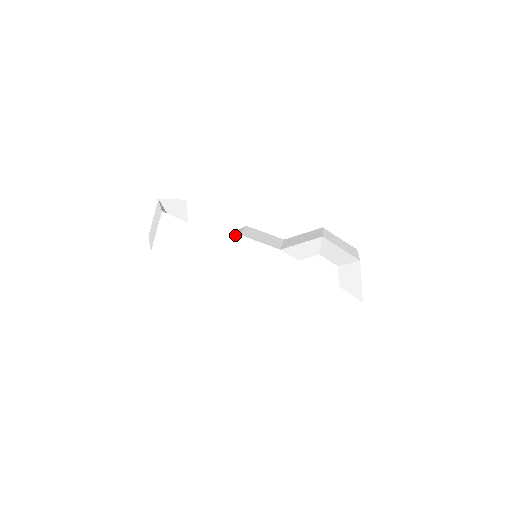
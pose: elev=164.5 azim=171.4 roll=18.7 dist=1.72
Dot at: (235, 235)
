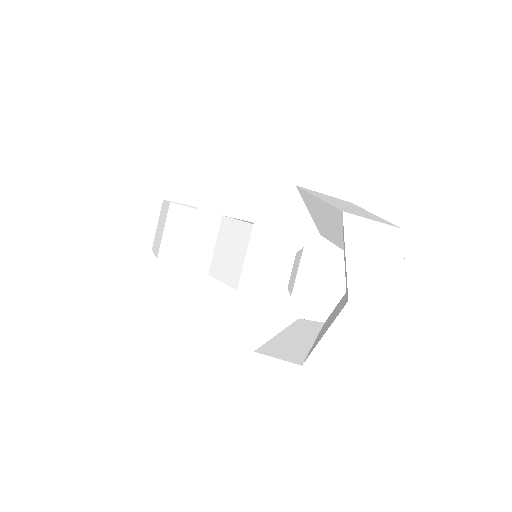
Dot at: (217, 216)
